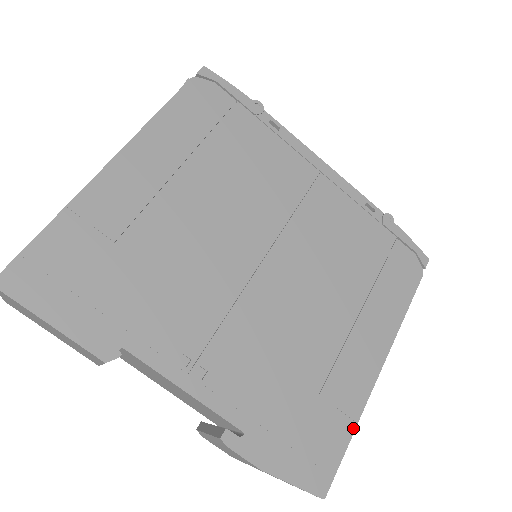
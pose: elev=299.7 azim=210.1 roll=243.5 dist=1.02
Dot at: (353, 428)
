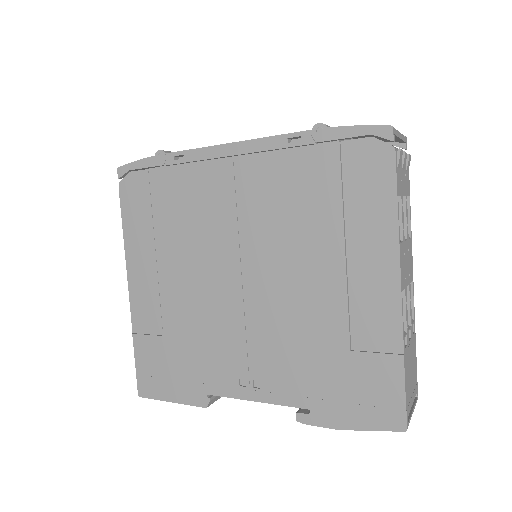
Dot at: (401, 361)
